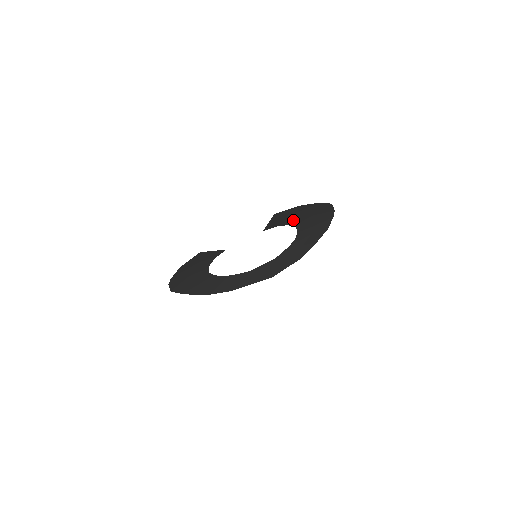
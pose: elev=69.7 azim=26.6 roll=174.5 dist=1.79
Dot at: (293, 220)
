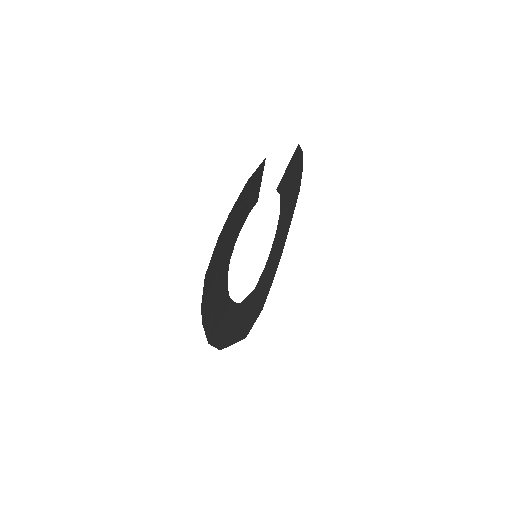
Dot at: (285, 195)
